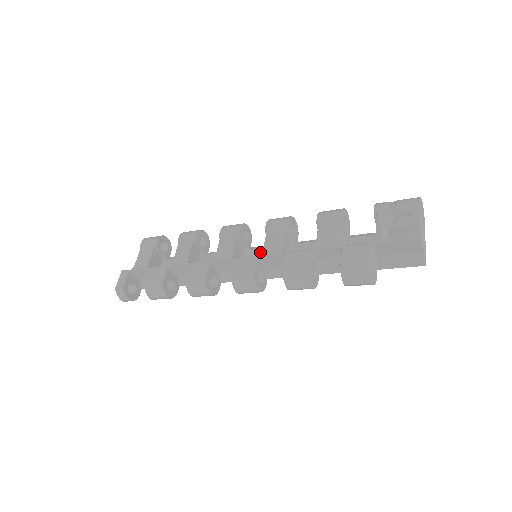
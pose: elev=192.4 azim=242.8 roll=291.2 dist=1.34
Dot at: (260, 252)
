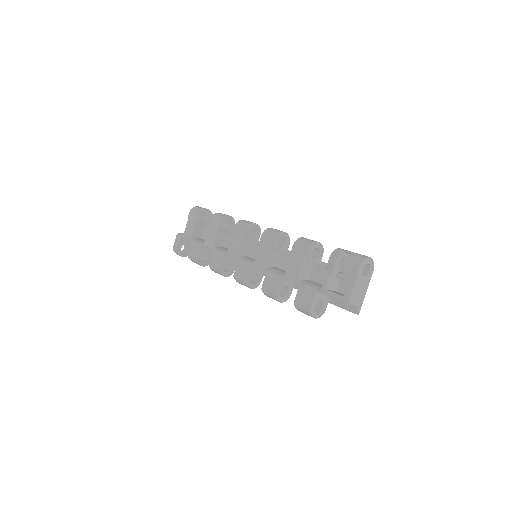
Dot at: occluded
